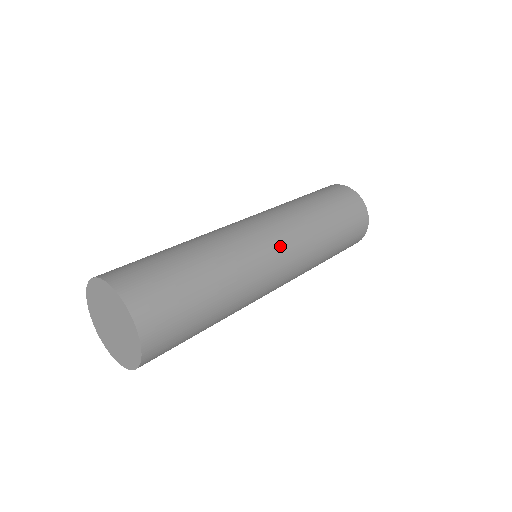
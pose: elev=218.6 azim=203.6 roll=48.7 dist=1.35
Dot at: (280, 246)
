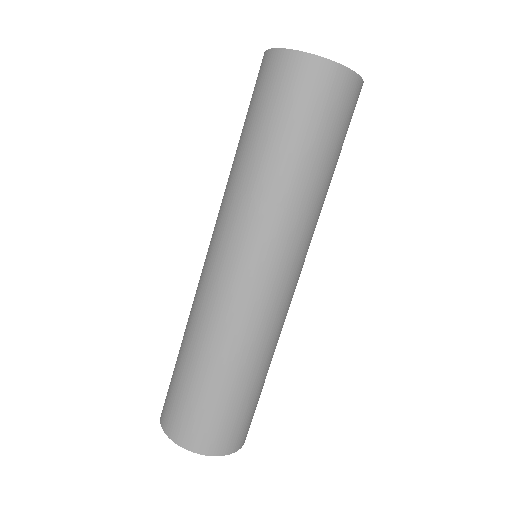
Dot at: (276, 272)
